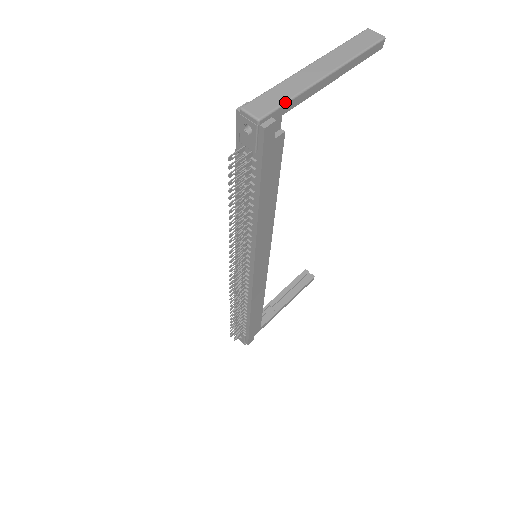
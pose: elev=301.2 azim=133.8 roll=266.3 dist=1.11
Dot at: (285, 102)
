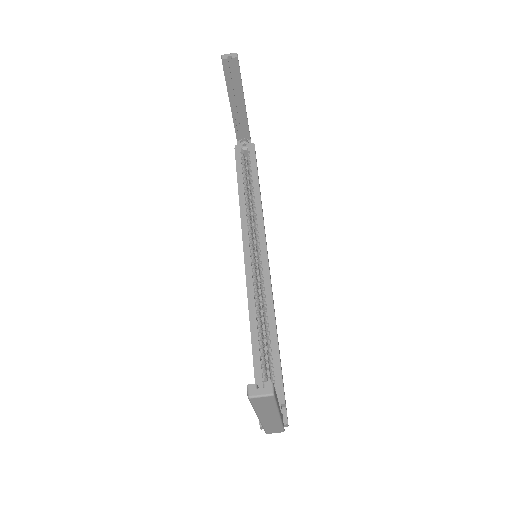
Dot at: (282, 427)
